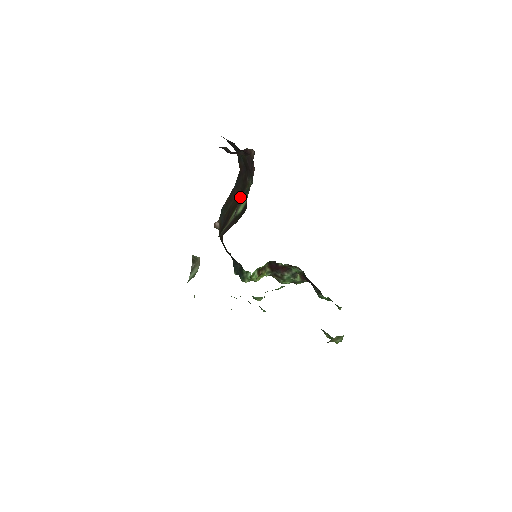
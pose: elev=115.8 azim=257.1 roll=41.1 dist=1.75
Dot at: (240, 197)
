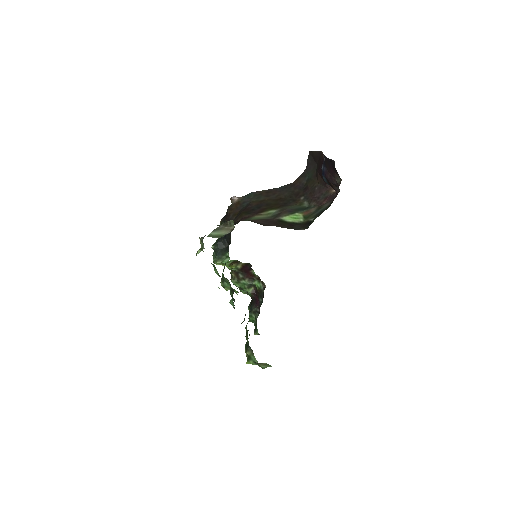
Dot at: (282, 203)
